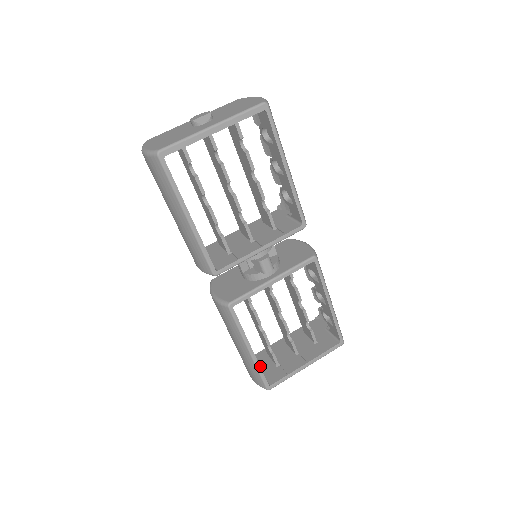
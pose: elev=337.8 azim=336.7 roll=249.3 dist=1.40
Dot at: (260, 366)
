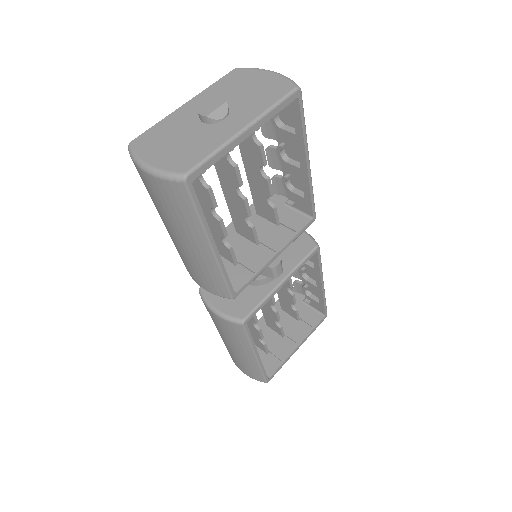
Dot at: occluded
